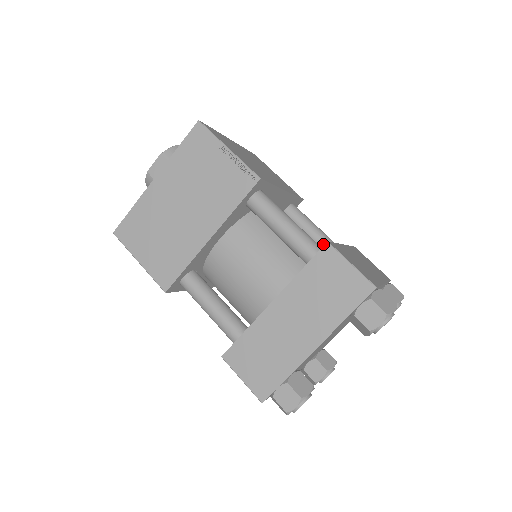
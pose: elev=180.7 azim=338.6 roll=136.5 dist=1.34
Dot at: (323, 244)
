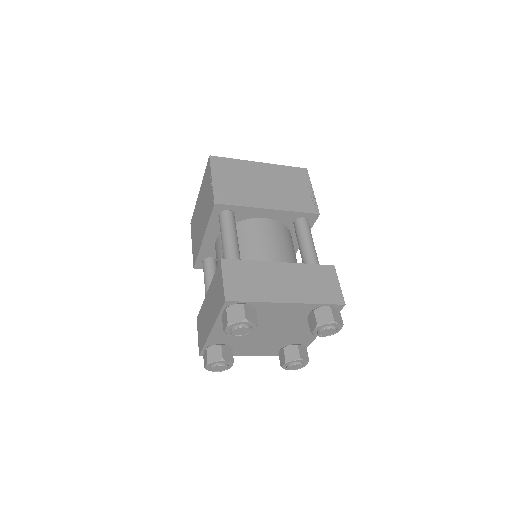
Dot at: (303, 257)
